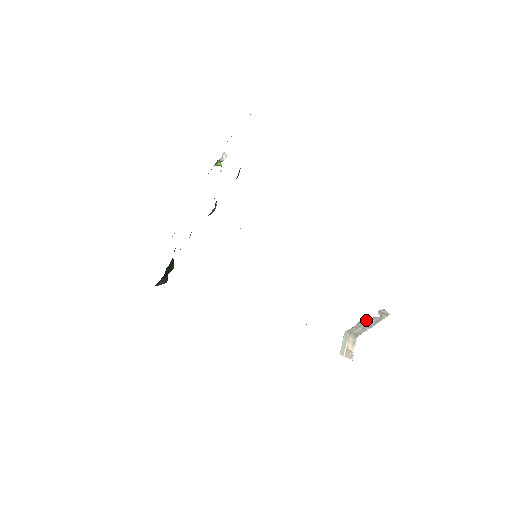
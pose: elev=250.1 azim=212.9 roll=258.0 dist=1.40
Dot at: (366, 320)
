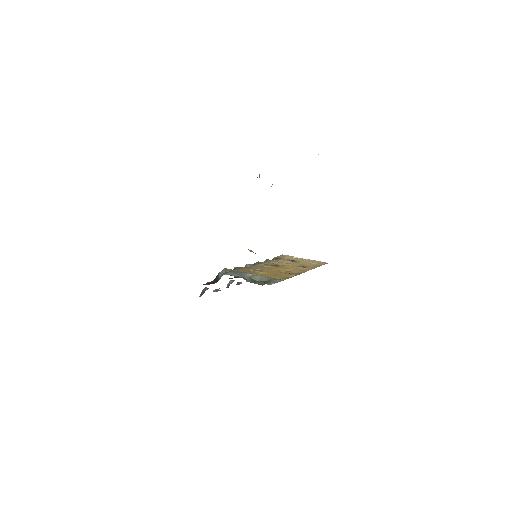
Dot at: occluded
